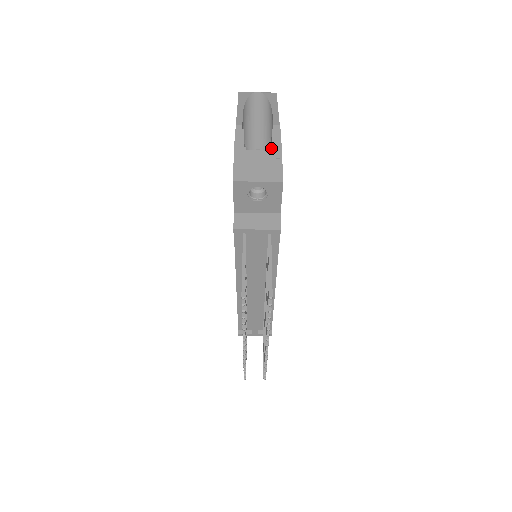
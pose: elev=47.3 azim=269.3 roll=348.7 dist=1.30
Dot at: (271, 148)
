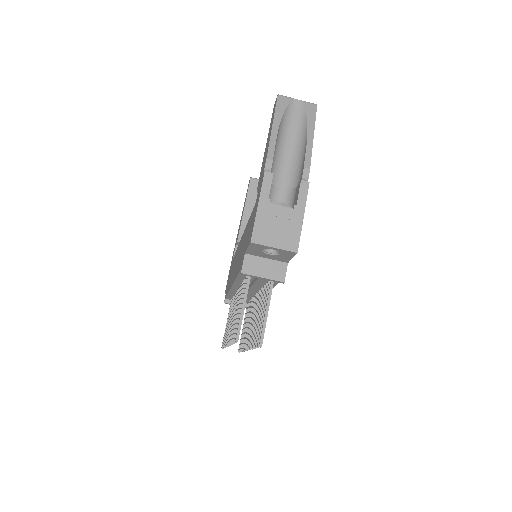
Dot at: (295, 206)
